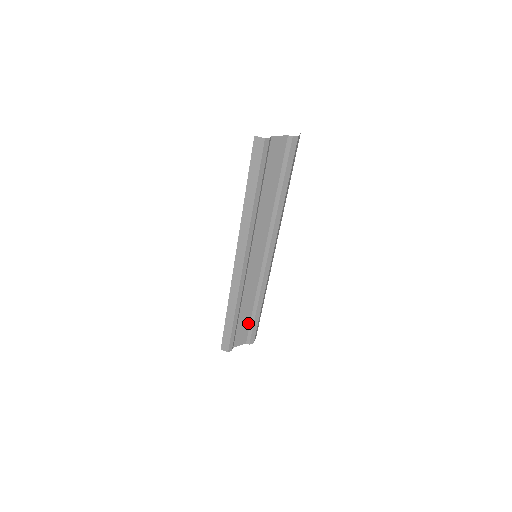
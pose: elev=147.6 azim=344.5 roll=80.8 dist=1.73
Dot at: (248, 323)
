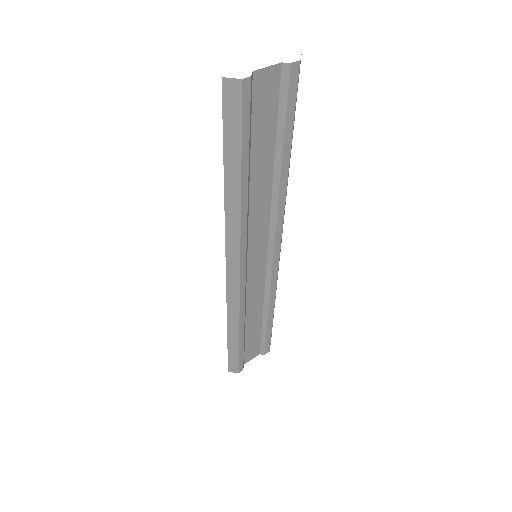
Dot at: (258, 333)
